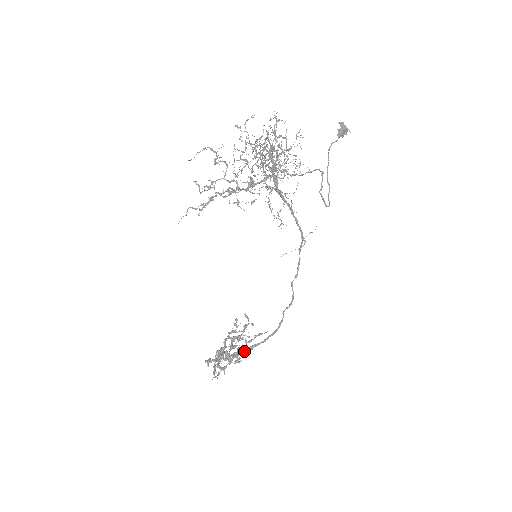
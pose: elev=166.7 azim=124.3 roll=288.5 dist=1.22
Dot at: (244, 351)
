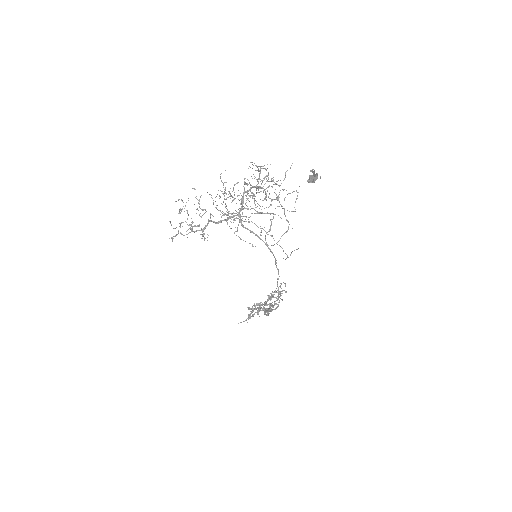
Dot at: occluded
